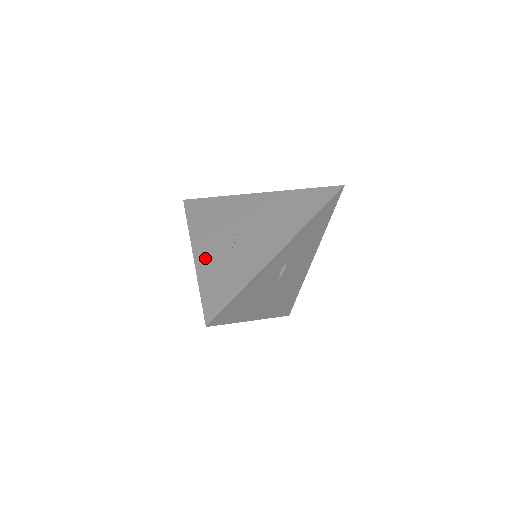
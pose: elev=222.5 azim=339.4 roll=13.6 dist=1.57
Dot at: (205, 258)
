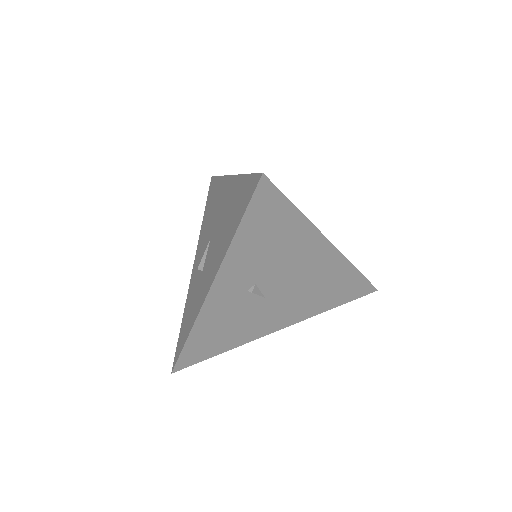
Dot at: (193, 276)
